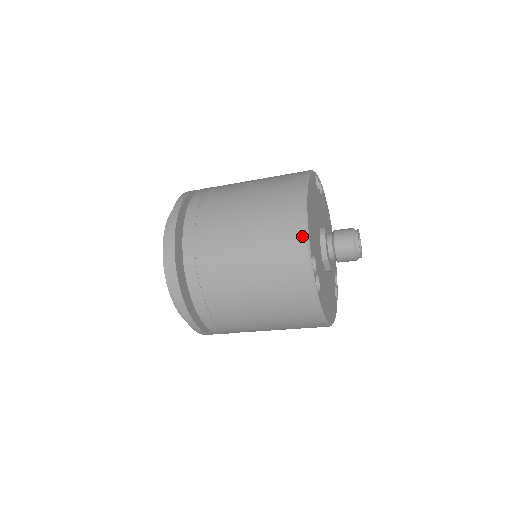
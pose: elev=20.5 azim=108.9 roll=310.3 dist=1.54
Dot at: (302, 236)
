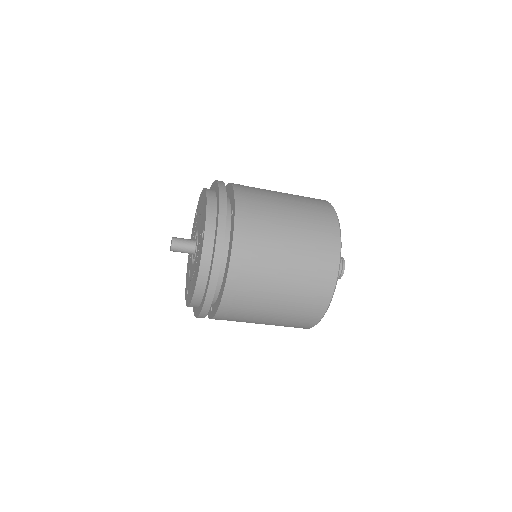
Dot at: (325, 201)
